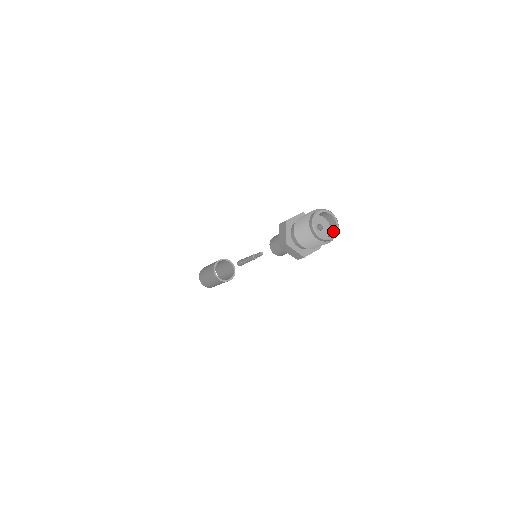
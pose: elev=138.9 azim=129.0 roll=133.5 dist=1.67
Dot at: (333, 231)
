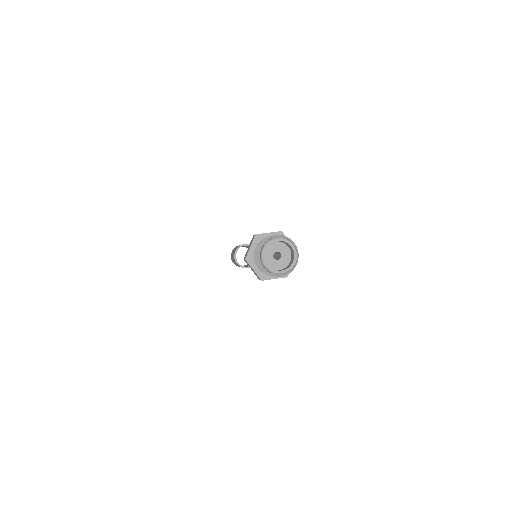
Dot at: (289, 265)
